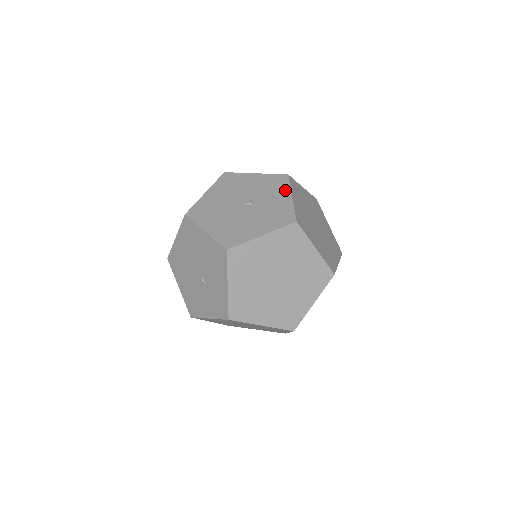
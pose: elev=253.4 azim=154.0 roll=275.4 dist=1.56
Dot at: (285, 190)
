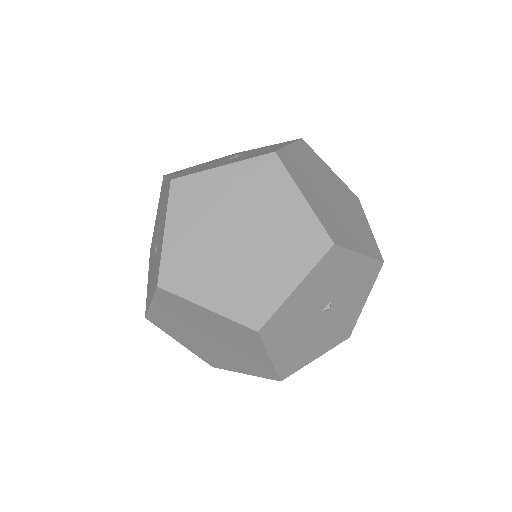
Dot at: (286, 143)
